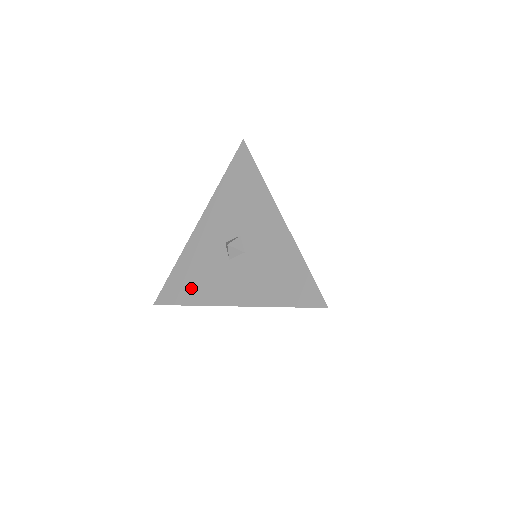
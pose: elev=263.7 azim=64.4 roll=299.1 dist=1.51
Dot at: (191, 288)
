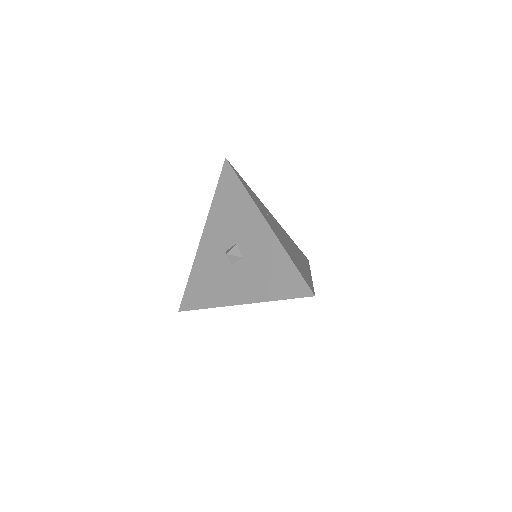
Dot at: (205, 294)
